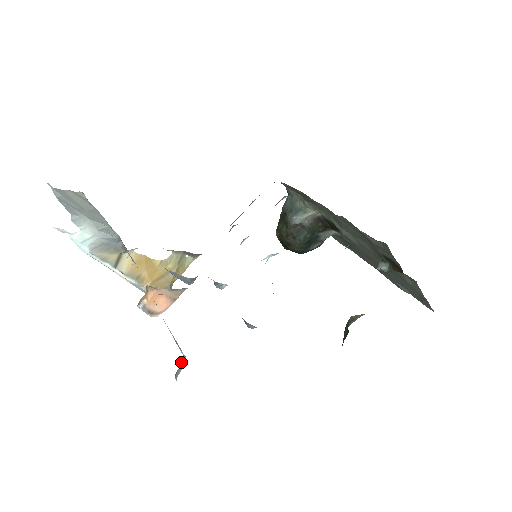
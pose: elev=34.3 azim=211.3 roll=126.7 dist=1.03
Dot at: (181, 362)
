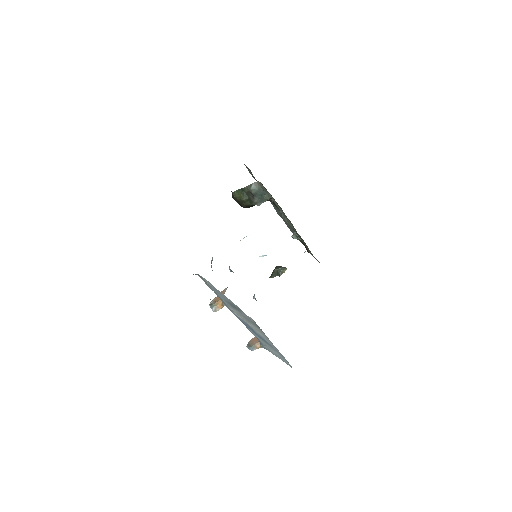
Dot at: (257, 347)
